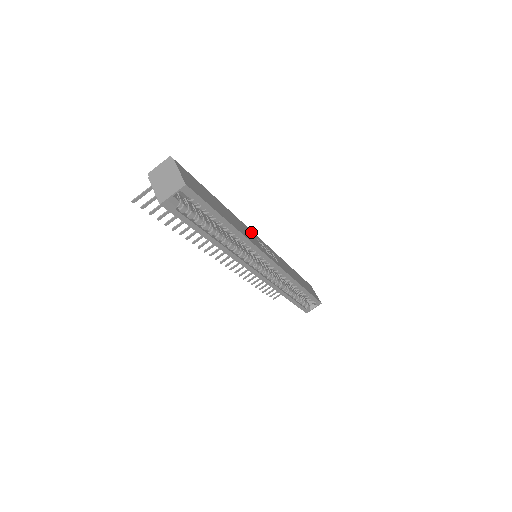
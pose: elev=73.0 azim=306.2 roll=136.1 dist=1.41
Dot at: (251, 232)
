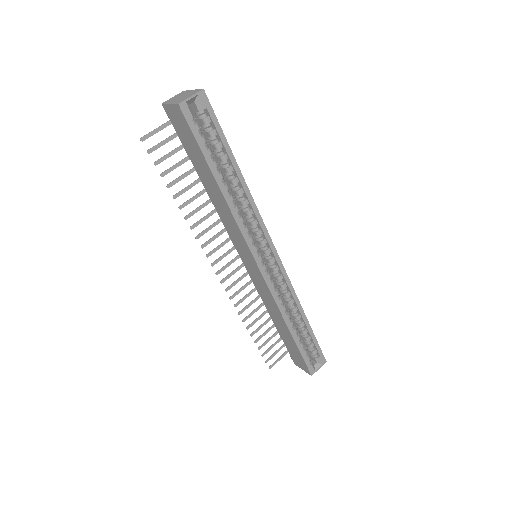
Dot at: occluded
